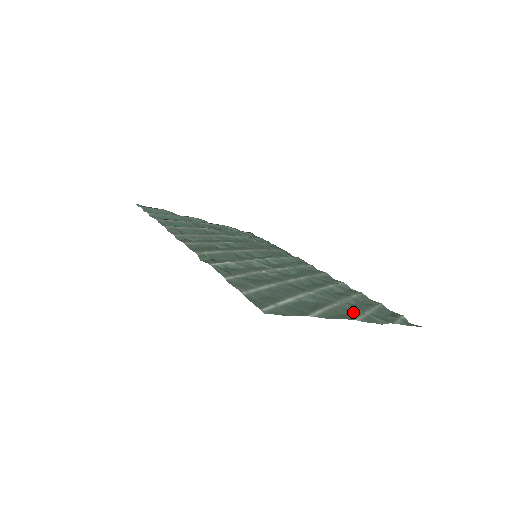
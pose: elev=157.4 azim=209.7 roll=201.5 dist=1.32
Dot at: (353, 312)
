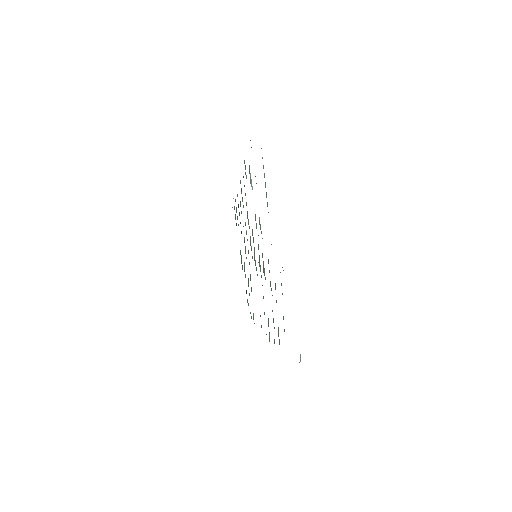
Dot at: occluded
